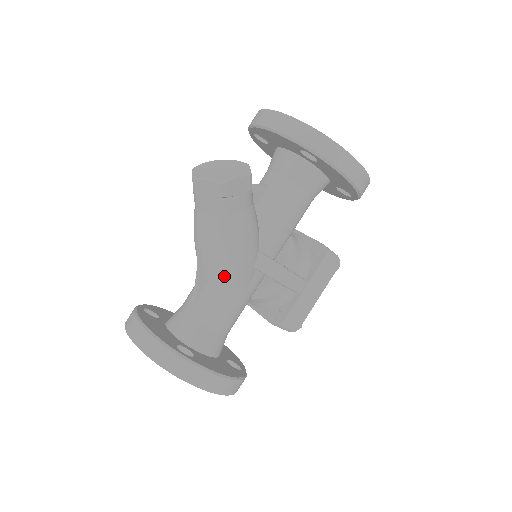
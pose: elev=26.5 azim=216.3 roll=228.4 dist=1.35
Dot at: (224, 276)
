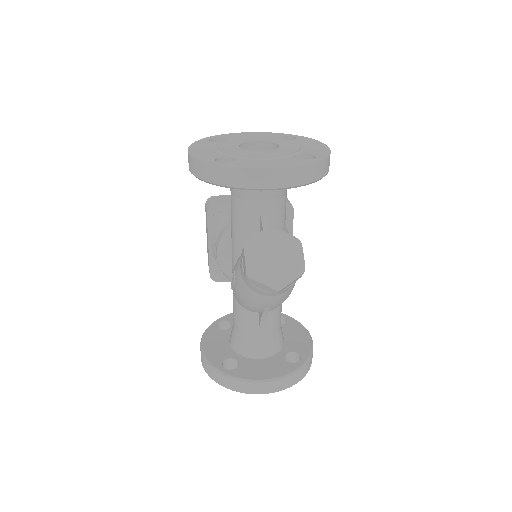
Dot at: occluded
